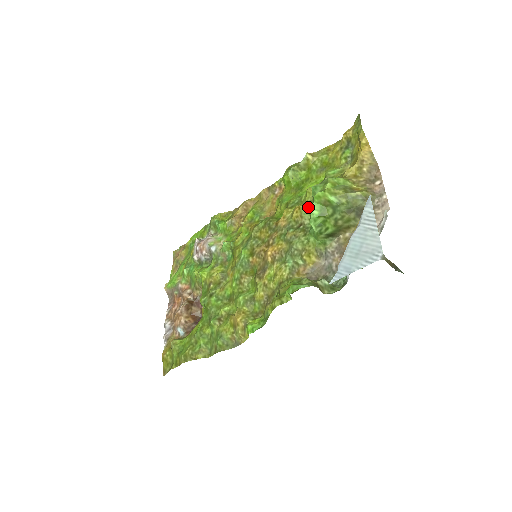
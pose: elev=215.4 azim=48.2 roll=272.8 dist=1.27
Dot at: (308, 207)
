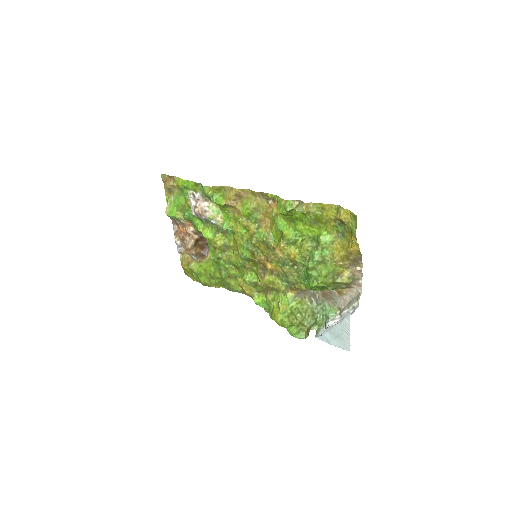
Dot at: (302, 260)
